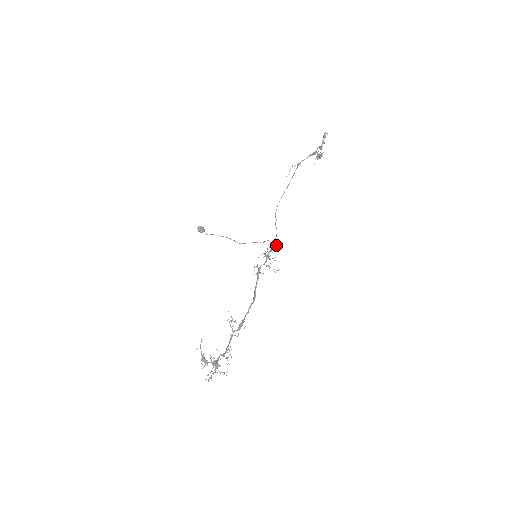
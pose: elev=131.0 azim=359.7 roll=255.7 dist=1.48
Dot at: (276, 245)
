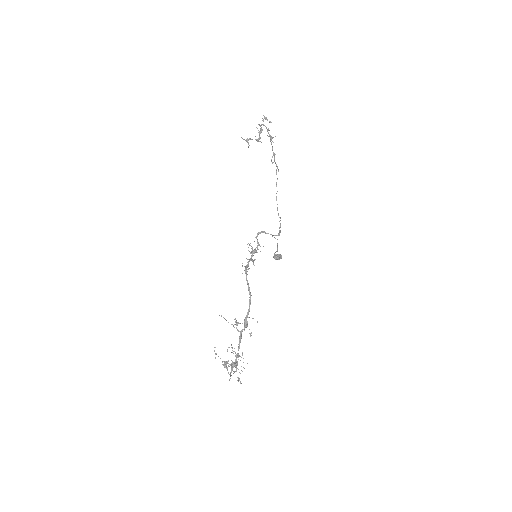
Dot at: (278, 235)
